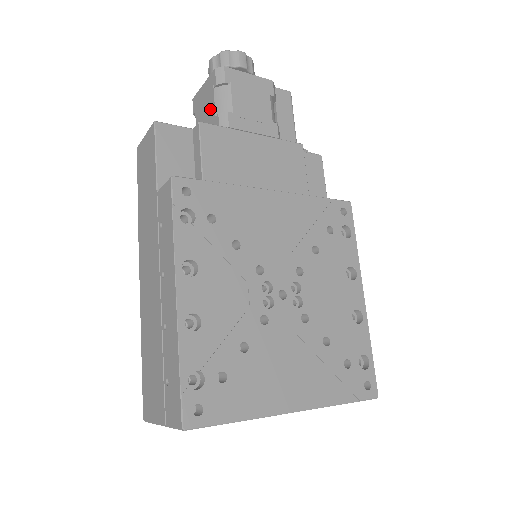
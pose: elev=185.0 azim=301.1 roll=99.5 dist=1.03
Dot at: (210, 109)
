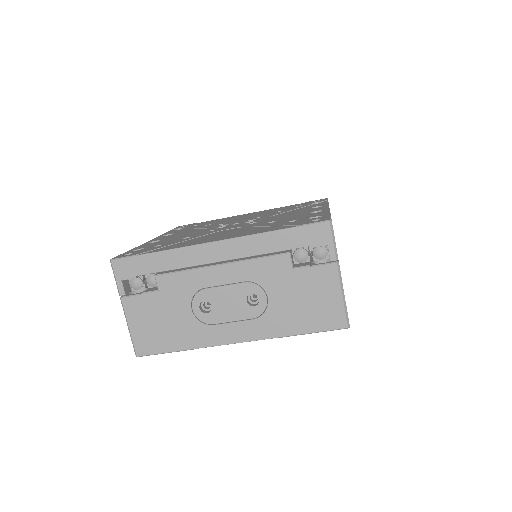
Dot at: occluded
